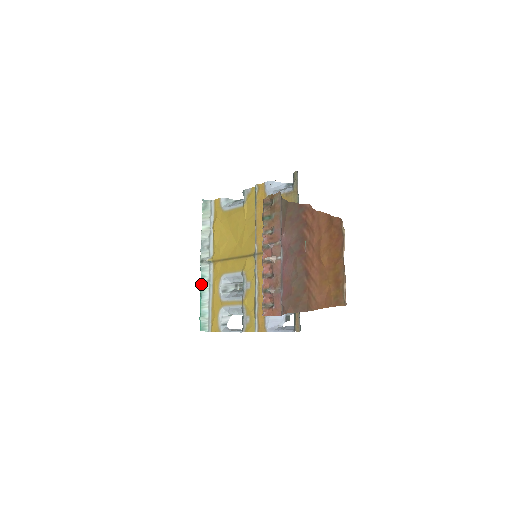
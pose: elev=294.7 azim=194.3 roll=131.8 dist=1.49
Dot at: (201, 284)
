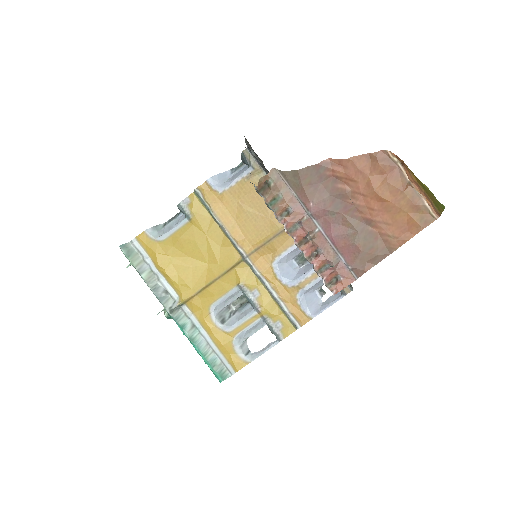
Dot at: (188, 335)
